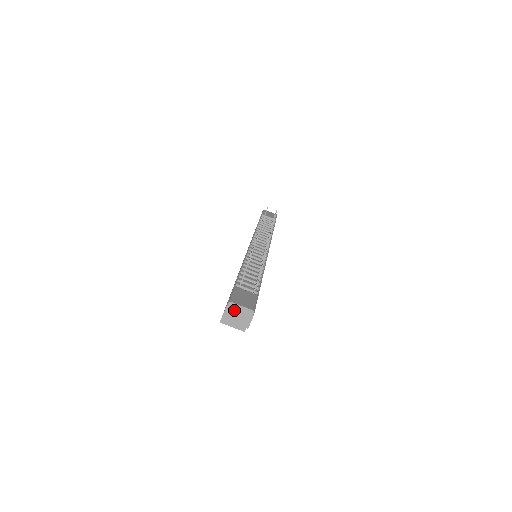
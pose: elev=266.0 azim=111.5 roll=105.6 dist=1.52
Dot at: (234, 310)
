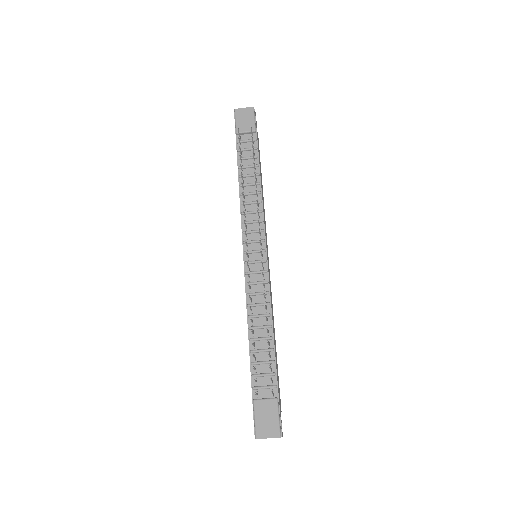
Dot at: (263, 438)
